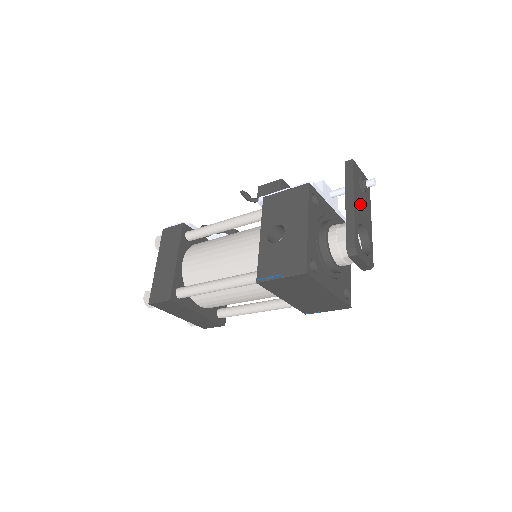
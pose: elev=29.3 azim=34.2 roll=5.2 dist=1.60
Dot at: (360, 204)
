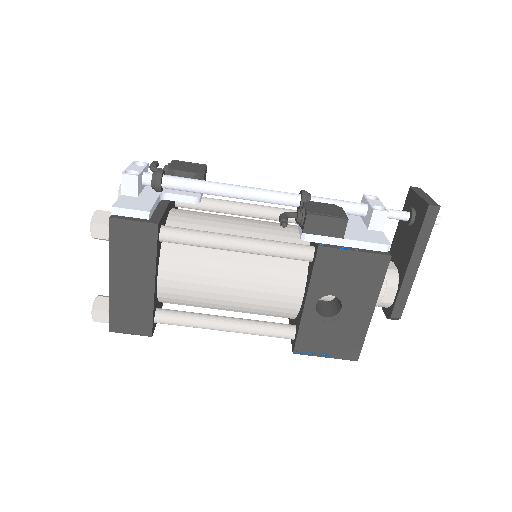
Dot at: occluded
